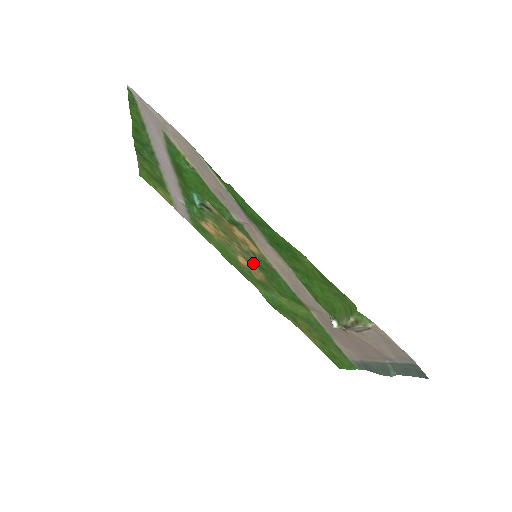
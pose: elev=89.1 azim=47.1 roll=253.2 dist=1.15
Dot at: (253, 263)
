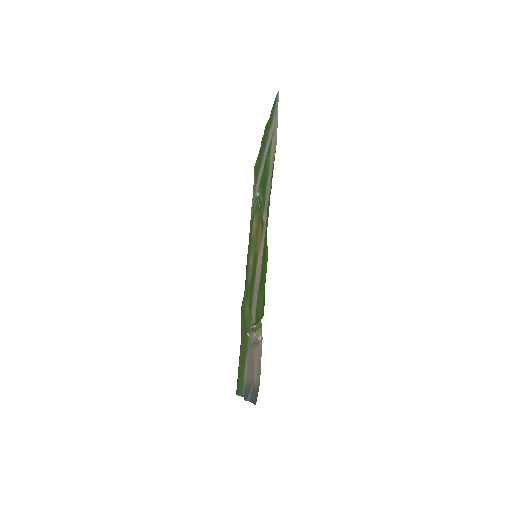
Dot at: (253, 264)
